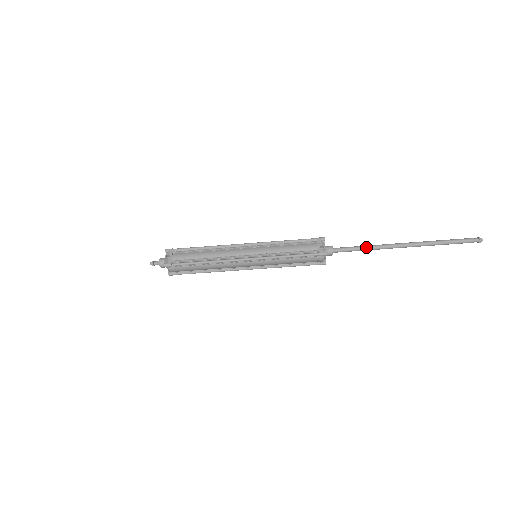
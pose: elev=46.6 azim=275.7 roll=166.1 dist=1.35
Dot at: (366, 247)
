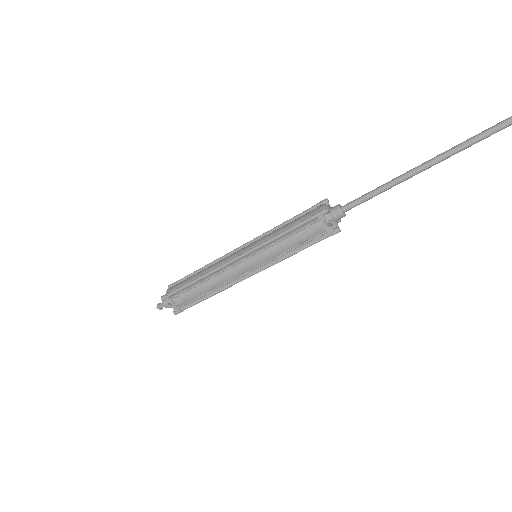
Dot at: (385, 189)
